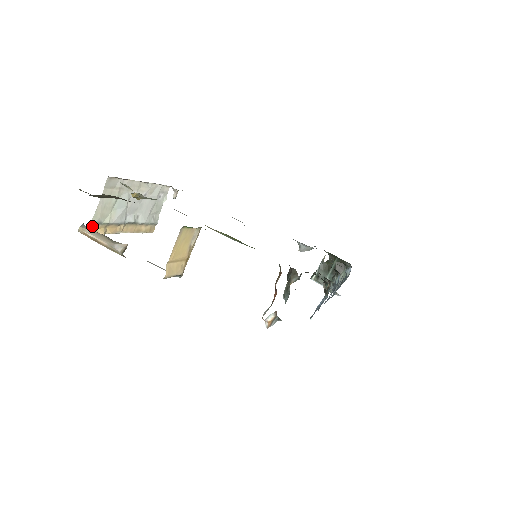
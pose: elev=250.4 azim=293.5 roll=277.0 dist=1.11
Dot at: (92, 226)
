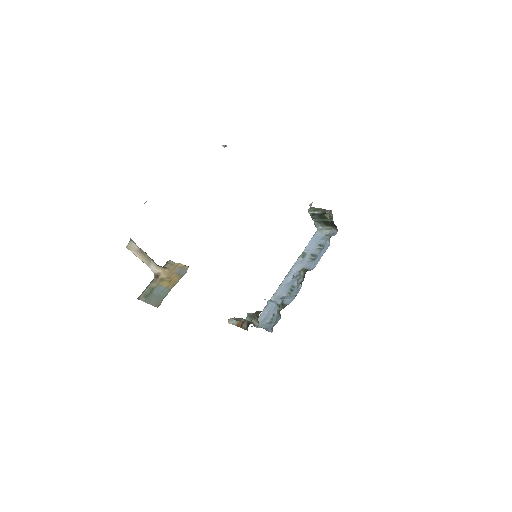
Dot at: occluded
